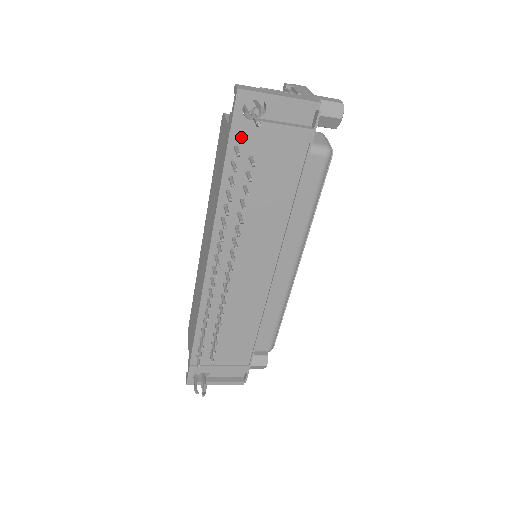
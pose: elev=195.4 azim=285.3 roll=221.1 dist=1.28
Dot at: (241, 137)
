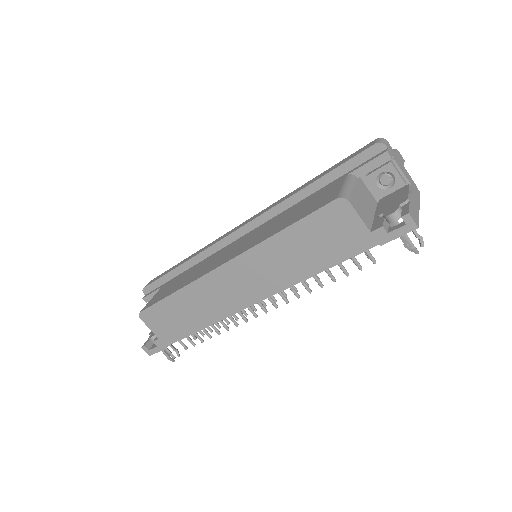
Dot at: occluded
